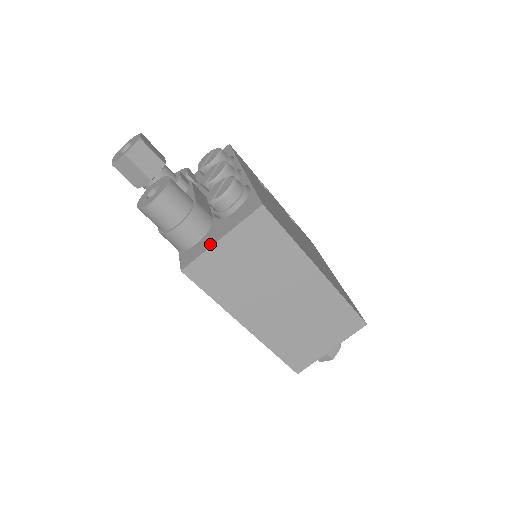
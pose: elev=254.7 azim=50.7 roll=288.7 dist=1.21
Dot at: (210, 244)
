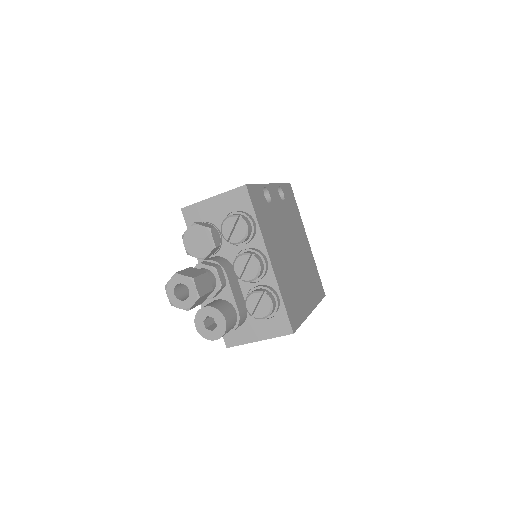
Dot at: (250, 340)
